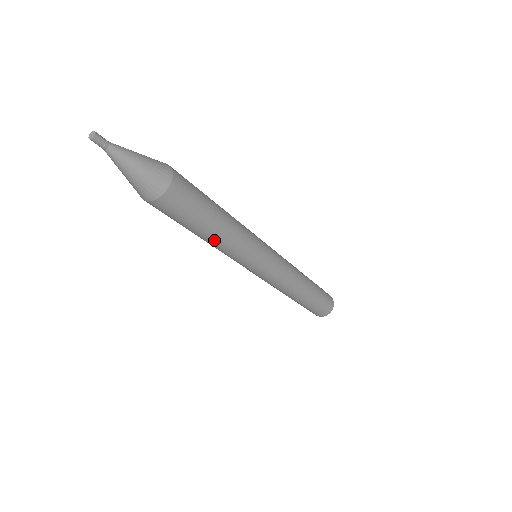
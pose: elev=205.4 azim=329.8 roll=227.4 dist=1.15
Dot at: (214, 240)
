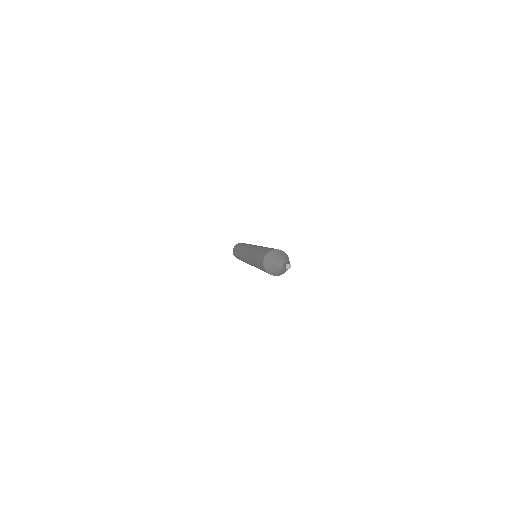
Dot at: occluded
